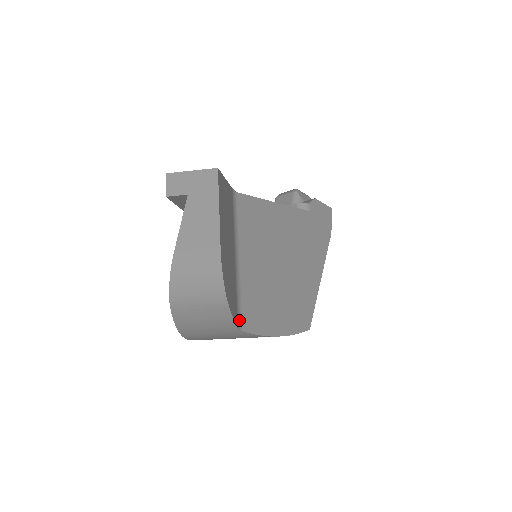
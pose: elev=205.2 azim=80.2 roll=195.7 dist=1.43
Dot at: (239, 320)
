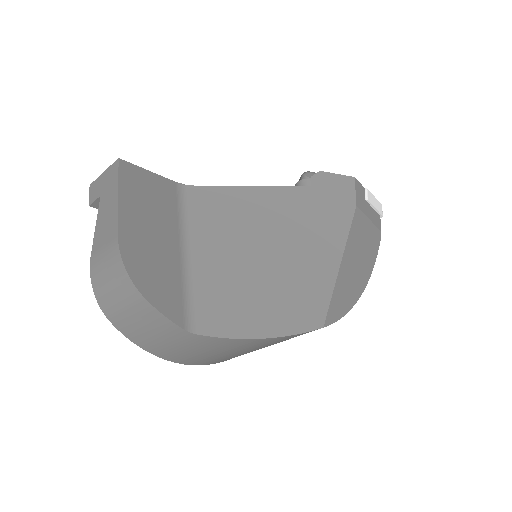
Dot at: (190, 321)
